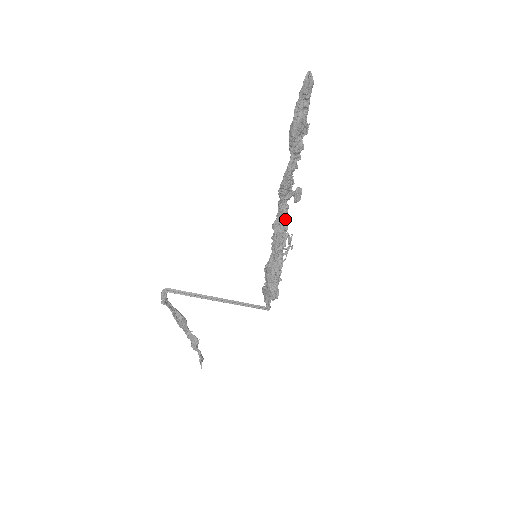
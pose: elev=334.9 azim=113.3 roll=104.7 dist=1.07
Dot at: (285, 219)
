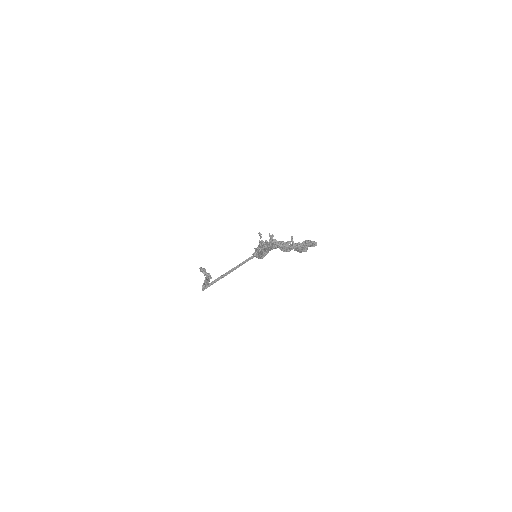
Dot at: occluded
